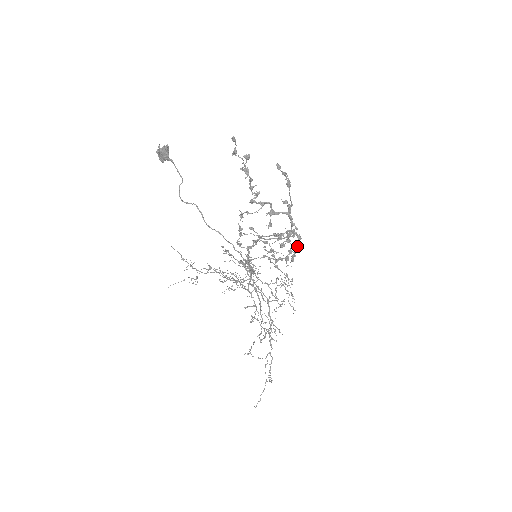
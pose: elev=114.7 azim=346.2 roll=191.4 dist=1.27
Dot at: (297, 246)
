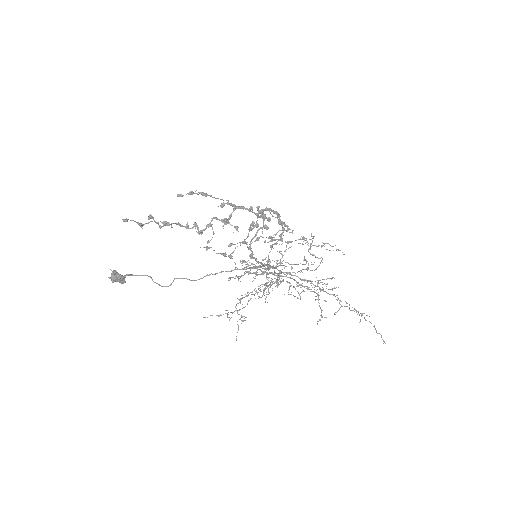
Dot at: (278, 215)
